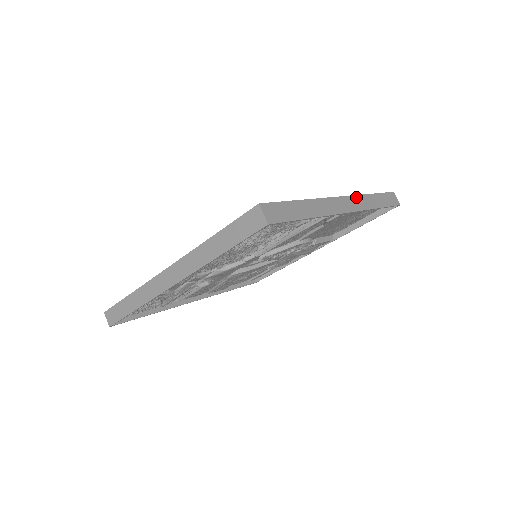
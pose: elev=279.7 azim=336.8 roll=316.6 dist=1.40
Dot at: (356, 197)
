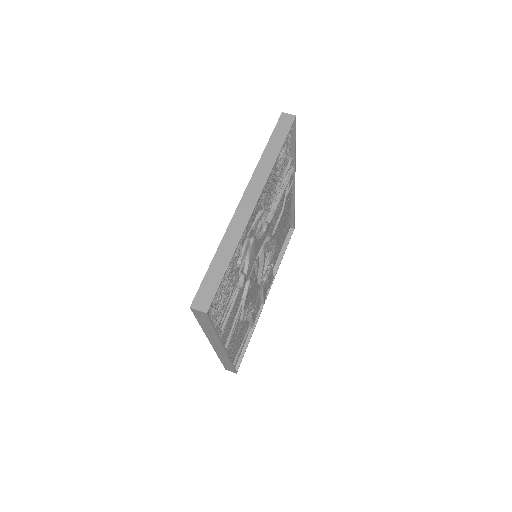
Dot at: occluded
